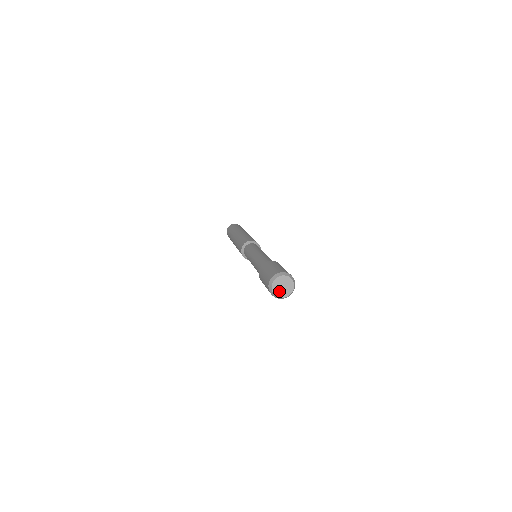
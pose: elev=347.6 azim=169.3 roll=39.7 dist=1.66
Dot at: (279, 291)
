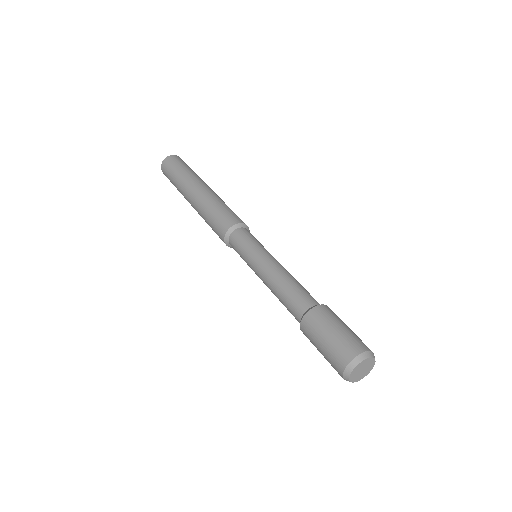
Dot at: (362, 375)
